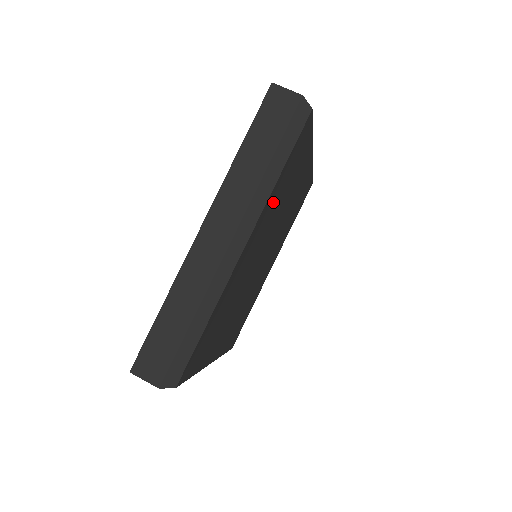
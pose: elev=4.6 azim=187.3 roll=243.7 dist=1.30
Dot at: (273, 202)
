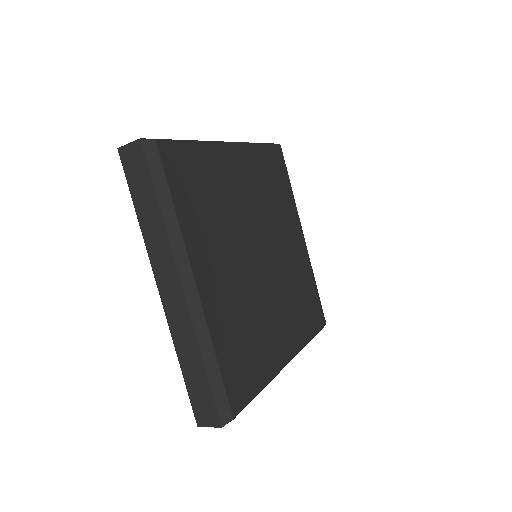
Dot at: (200, 226)
